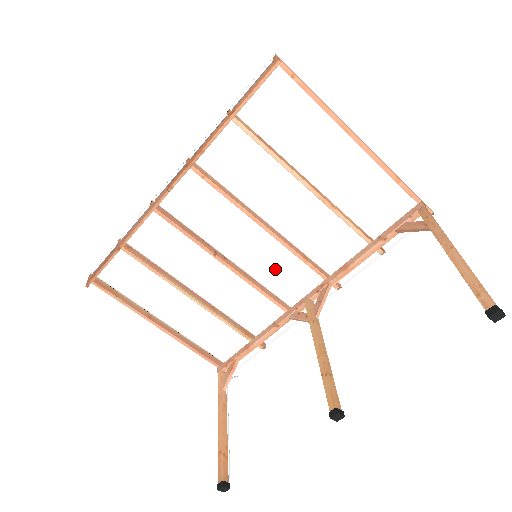
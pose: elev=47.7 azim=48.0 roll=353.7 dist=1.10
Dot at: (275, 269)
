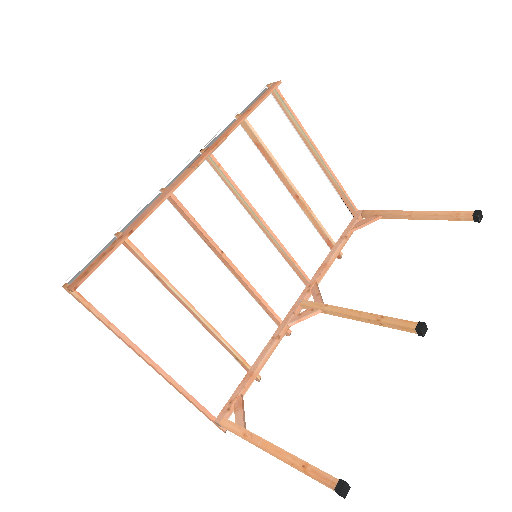
Dot at: (266, 276)
